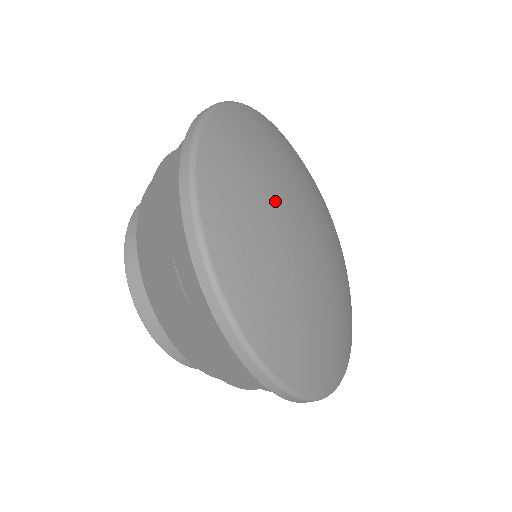
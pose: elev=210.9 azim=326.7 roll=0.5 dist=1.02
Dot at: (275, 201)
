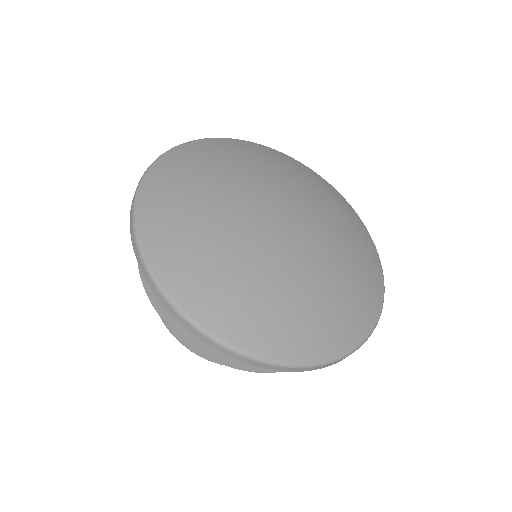
Dot at: (231, 239)
